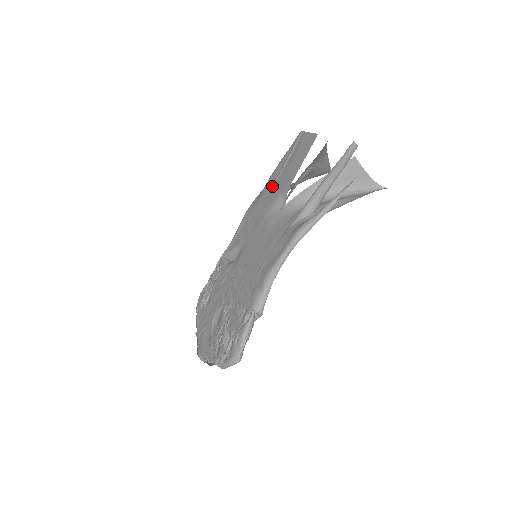
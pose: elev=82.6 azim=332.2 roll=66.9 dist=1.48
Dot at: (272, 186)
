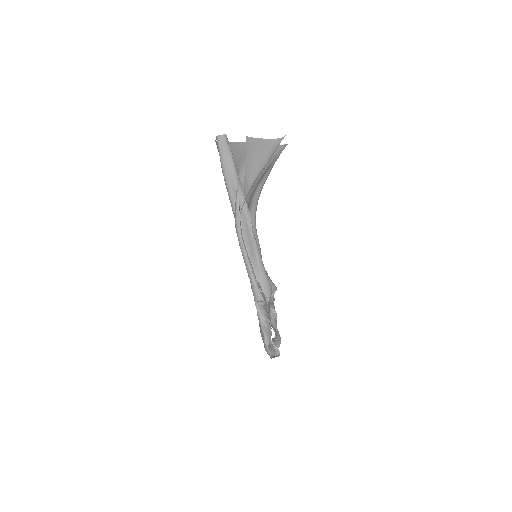
Dot at: occluded
